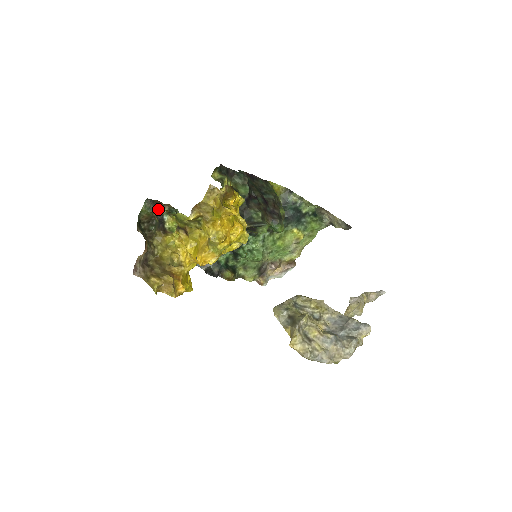
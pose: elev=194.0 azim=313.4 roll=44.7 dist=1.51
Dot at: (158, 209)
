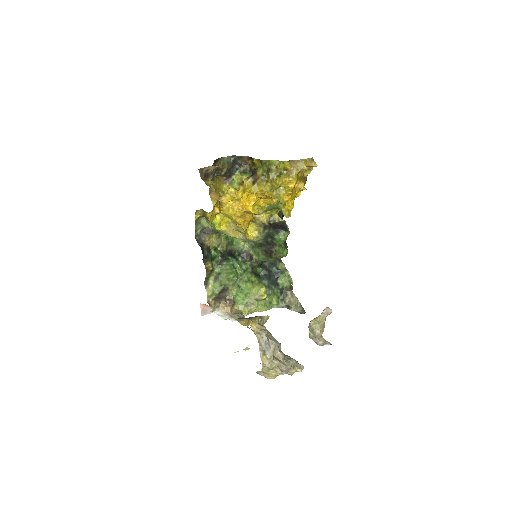
Dot at: (239, 163)
